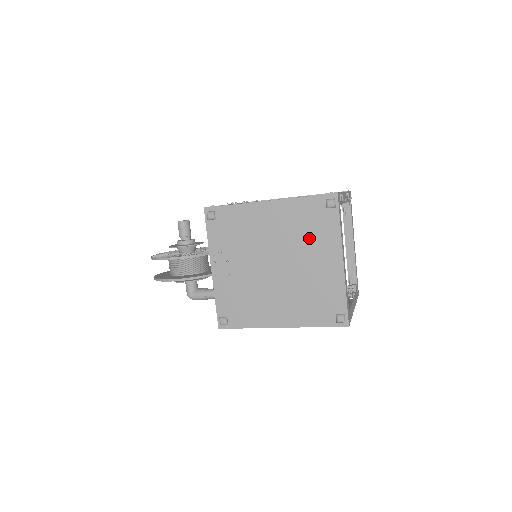
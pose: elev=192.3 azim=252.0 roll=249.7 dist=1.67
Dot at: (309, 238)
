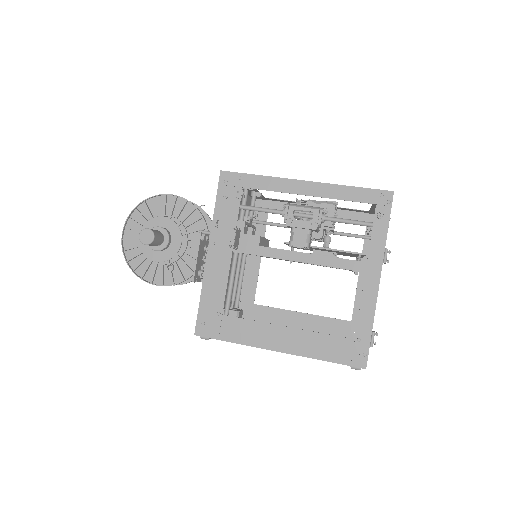
Dot at: occluded
